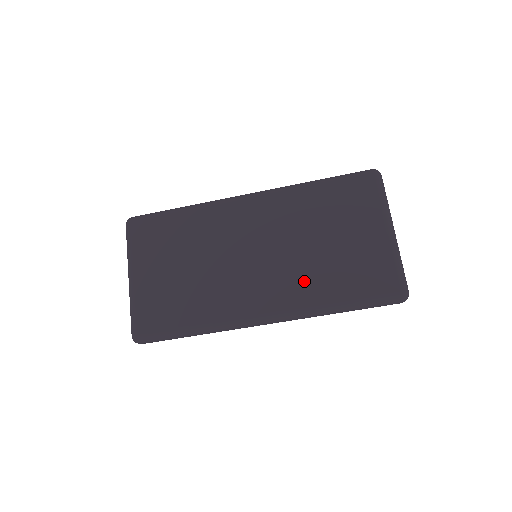
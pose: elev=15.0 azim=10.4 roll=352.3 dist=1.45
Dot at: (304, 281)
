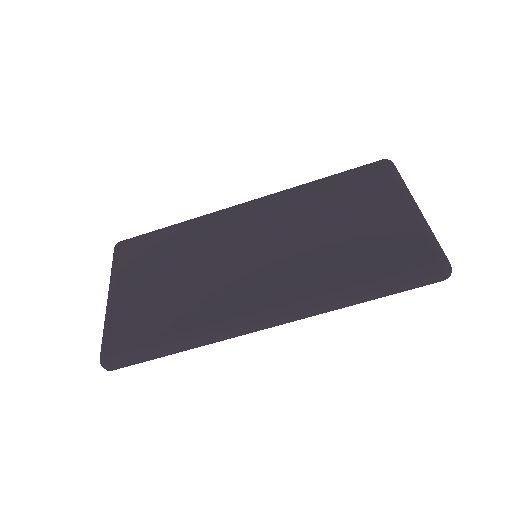
Dot at: (313, 268)
